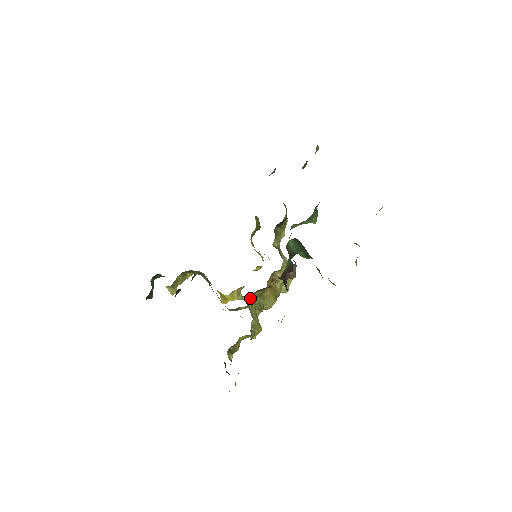
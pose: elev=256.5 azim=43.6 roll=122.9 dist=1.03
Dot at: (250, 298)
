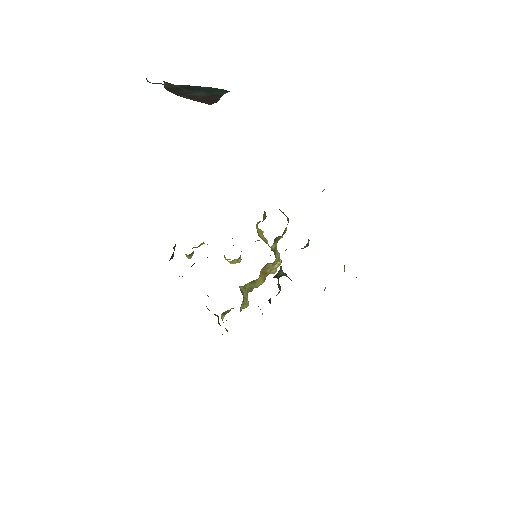
Dot at: (245, 285)
